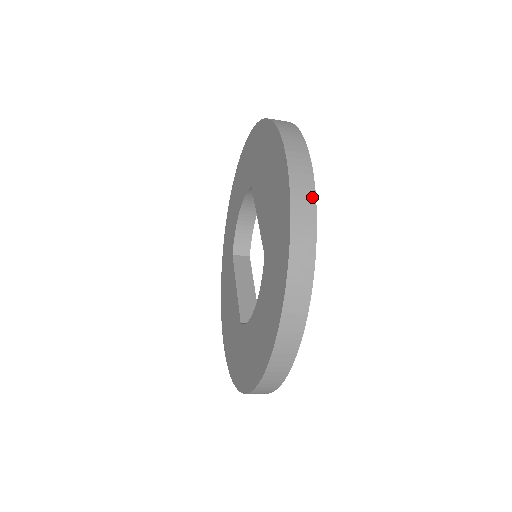
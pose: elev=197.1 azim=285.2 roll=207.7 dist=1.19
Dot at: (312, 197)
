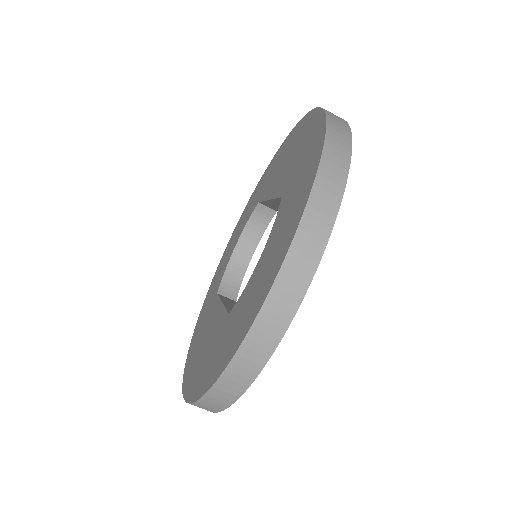
Dot at: (343, 120)
